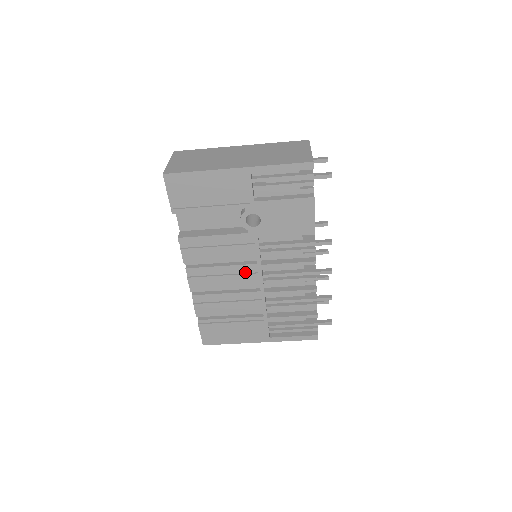
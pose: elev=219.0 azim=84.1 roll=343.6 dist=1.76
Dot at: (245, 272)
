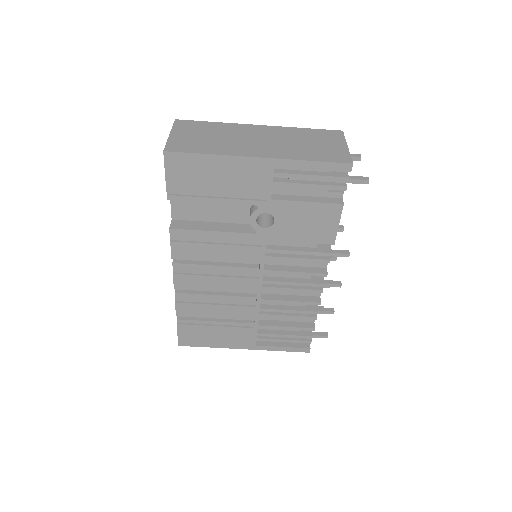
Dot at: (243, 275)
